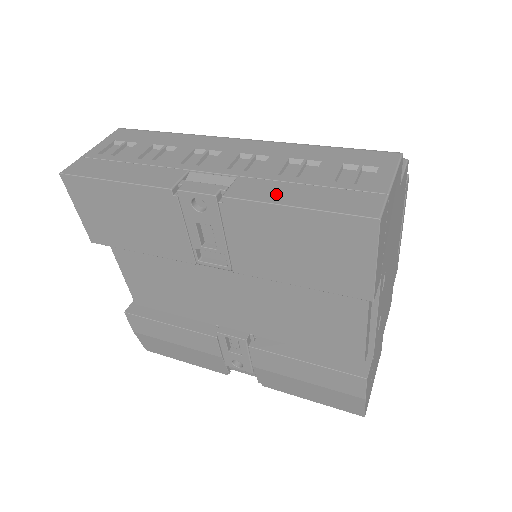
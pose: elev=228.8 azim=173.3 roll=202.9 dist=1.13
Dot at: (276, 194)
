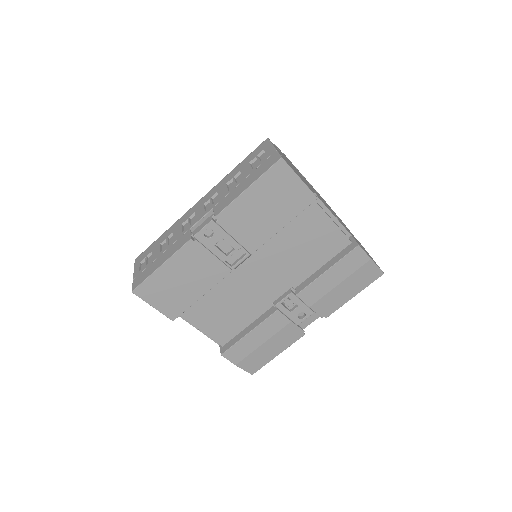
Dot at: (235, 194)
